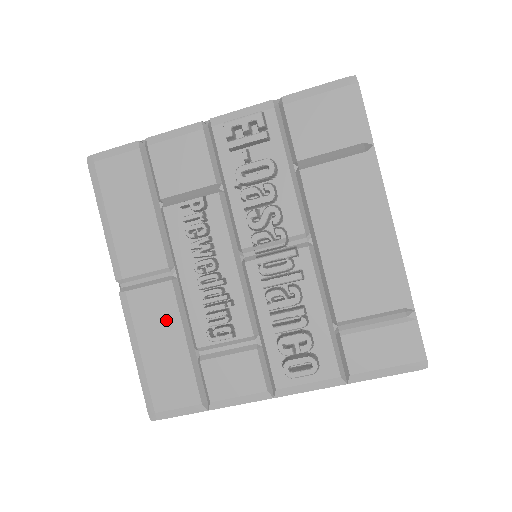
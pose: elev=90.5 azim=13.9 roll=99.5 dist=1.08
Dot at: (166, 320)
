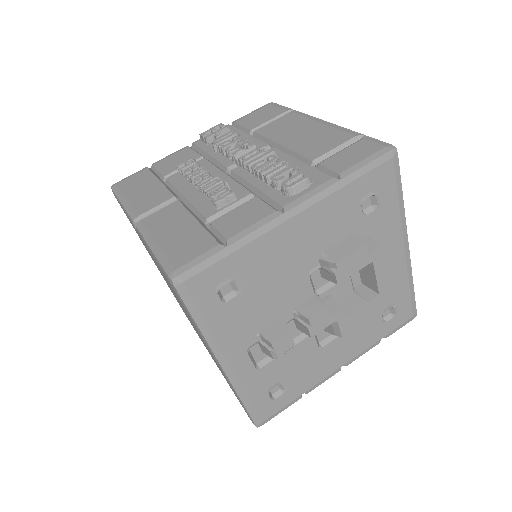
Dot at: (177, 218)
